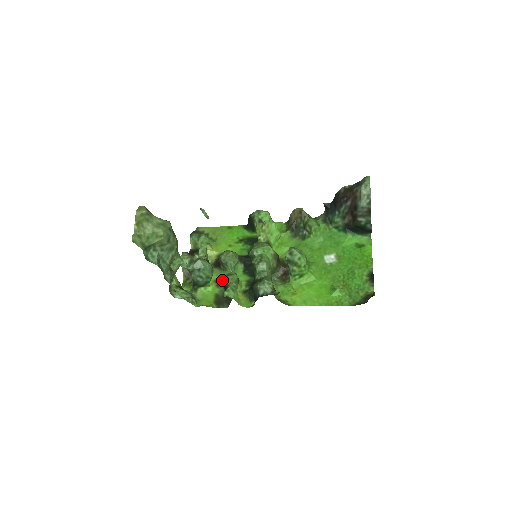
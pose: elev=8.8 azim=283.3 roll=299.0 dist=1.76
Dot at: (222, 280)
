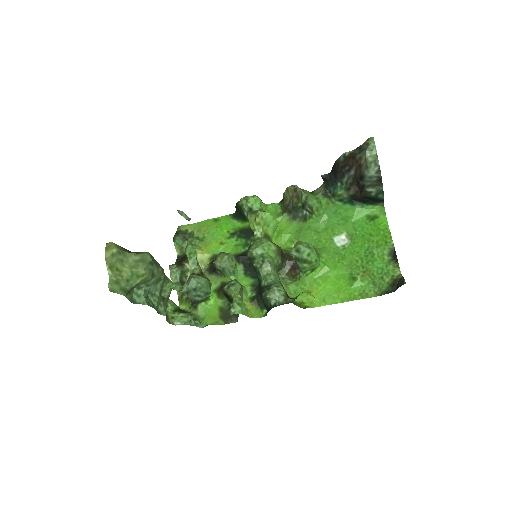
Dot at: (223, 292)
